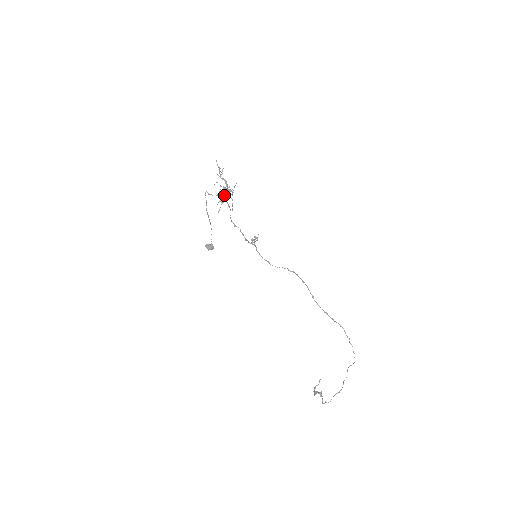
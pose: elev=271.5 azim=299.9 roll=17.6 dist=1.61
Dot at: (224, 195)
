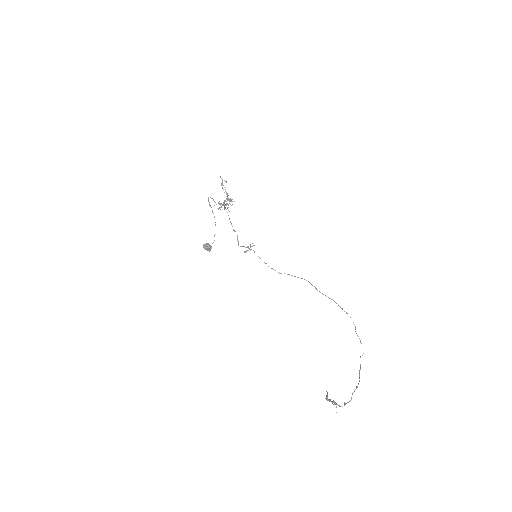
Dot at: (224, 204)
